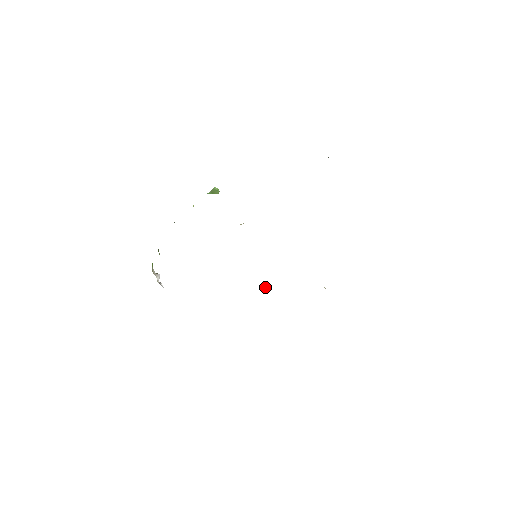
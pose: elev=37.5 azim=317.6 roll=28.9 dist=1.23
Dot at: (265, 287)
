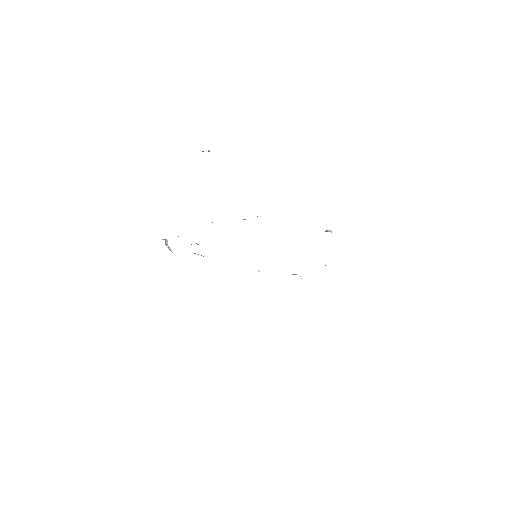
Dot at: (258, 270)
